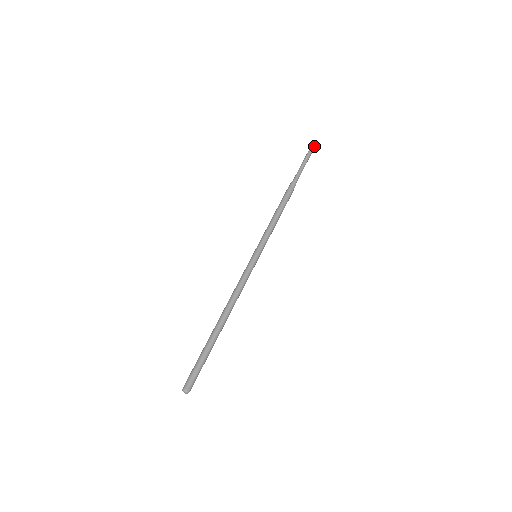
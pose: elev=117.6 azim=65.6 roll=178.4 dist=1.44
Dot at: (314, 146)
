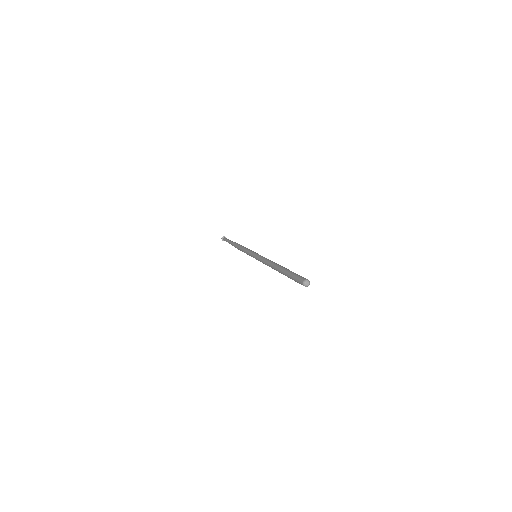
Dot at: occluded
